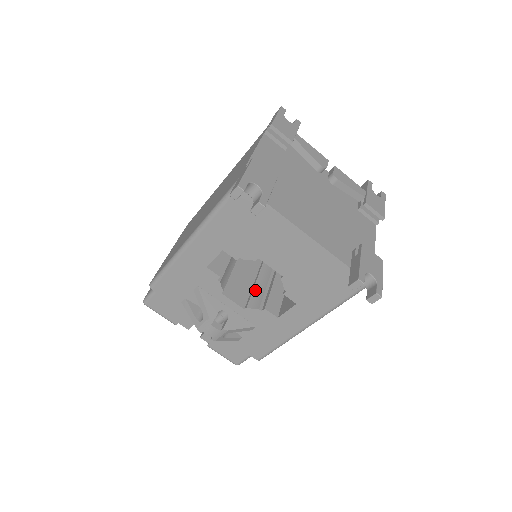
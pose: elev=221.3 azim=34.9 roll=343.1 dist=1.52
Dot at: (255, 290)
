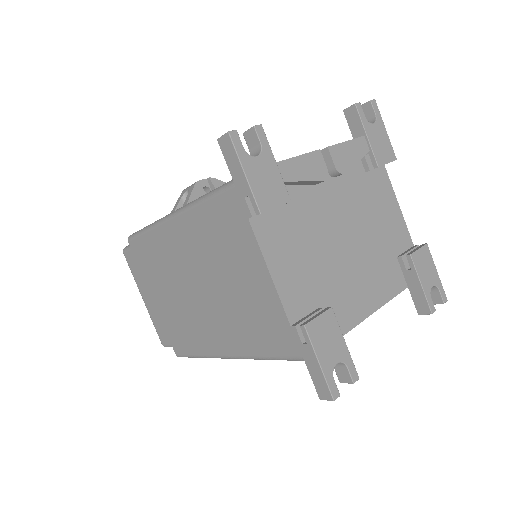
Dot at: occluded
